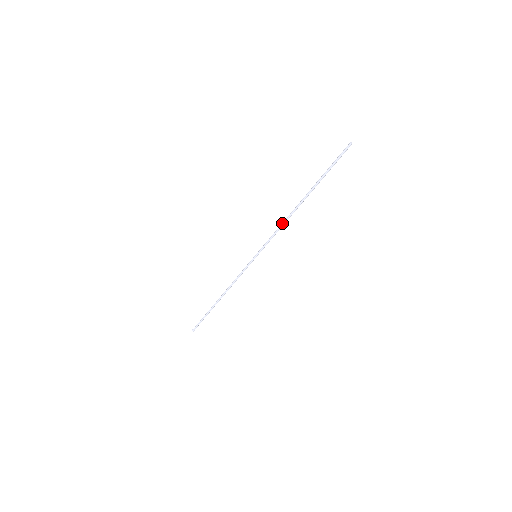
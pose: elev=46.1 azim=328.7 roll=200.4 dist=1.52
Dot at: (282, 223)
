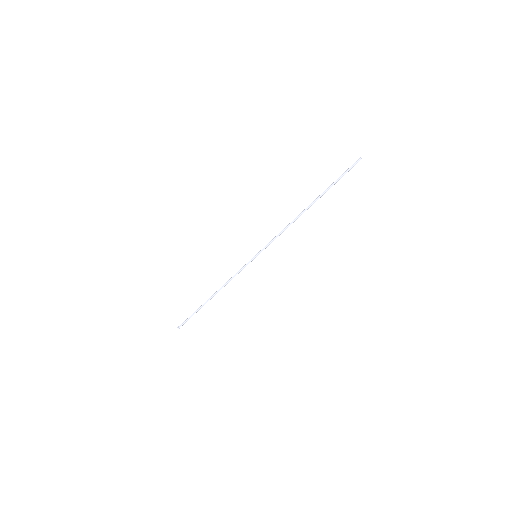
Dot at: (287, 227)
